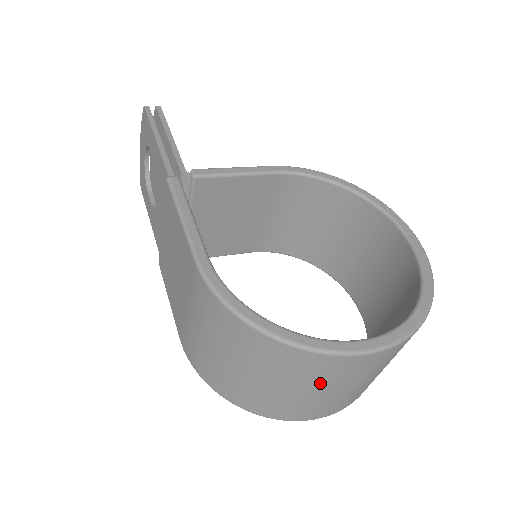
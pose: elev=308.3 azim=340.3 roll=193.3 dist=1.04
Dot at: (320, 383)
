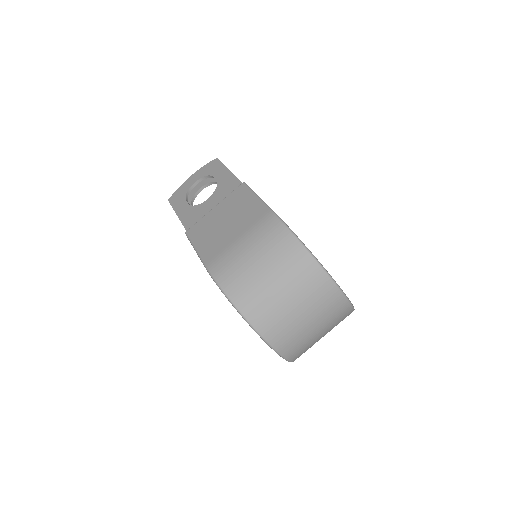
Dot at: (309, 303)
